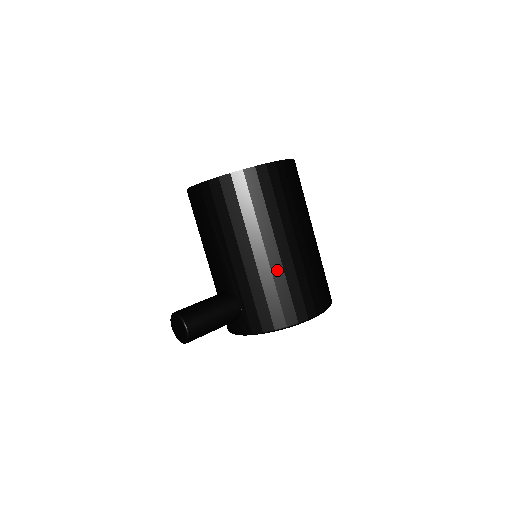
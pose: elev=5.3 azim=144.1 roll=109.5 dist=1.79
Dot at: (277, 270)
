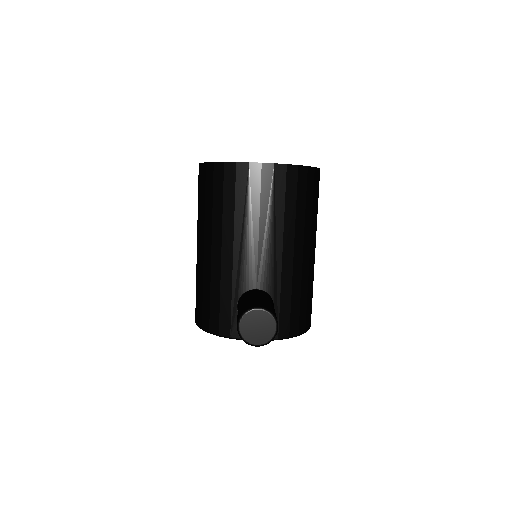
Dot at: (310, 274)
